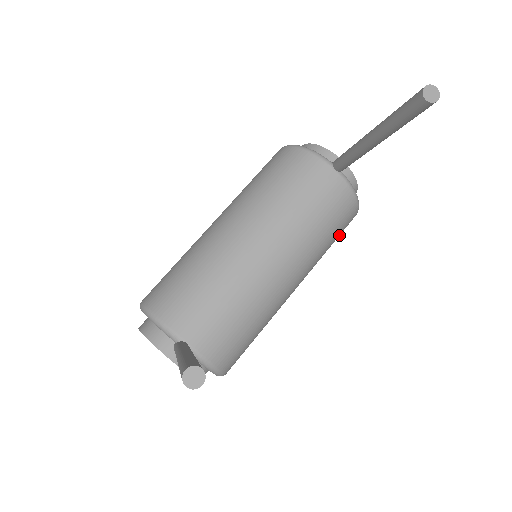
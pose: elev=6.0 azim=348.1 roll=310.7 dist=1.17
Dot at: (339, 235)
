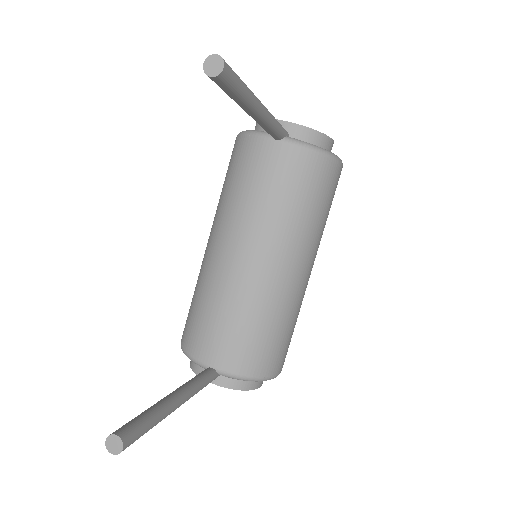
Dot at: (329, 194)
